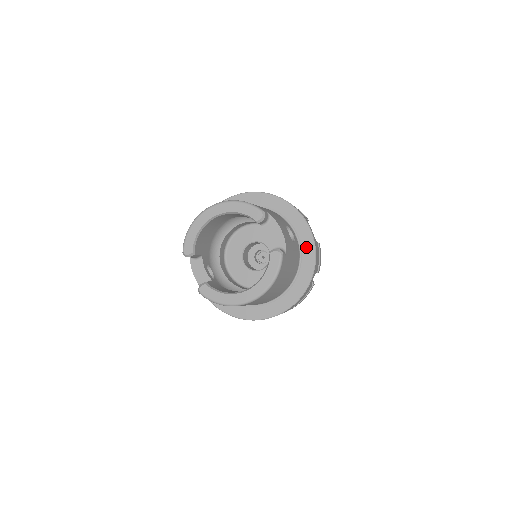
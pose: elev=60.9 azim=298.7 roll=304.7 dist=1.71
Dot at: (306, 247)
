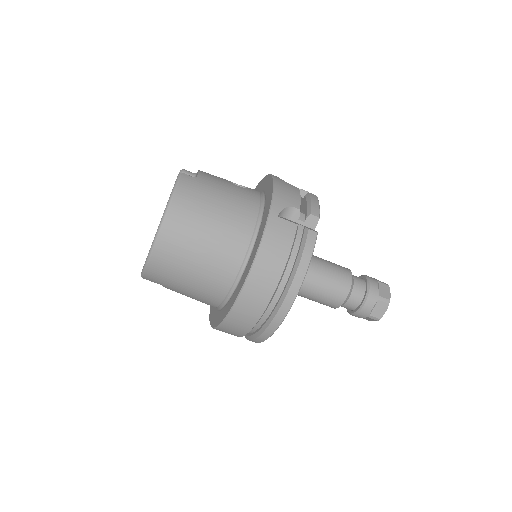
Dot at: (268, 190)
